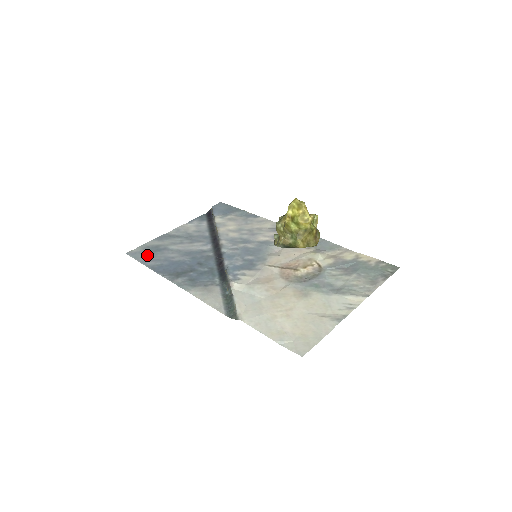
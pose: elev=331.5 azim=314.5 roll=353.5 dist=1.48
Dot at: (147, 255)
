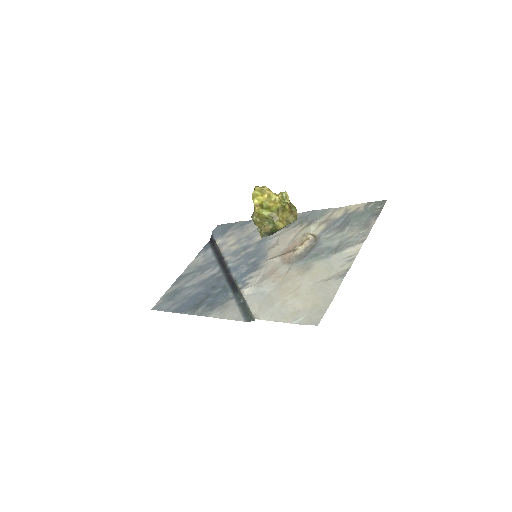
Dot at: (168, 302)
